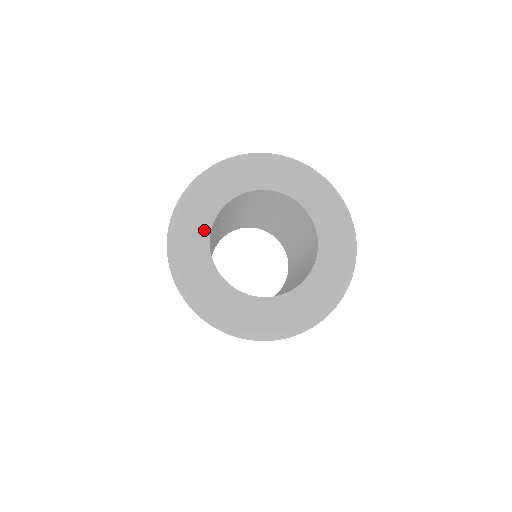
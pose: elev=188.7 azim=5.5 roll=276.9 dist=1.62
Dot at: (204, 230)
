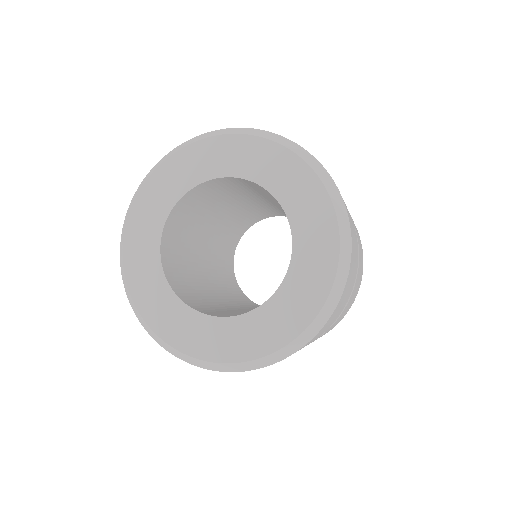
Dot at: (161, 213)
